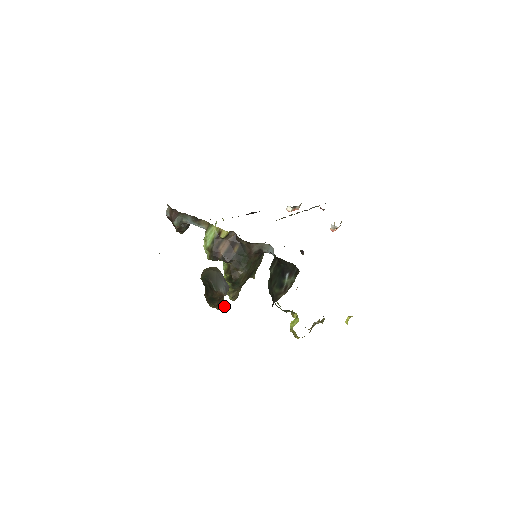
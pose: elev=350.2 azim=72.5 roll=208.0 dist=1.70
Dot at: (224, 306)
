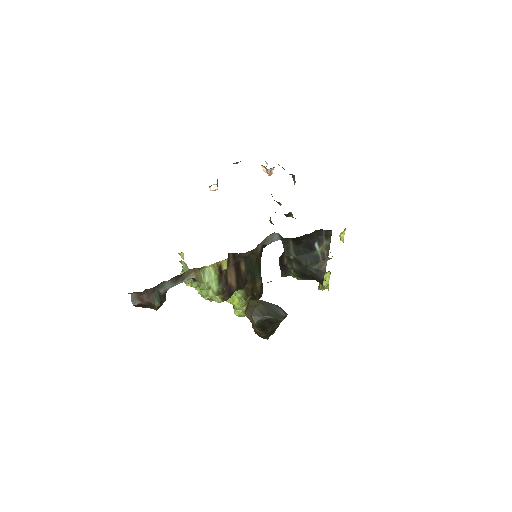
Dot at: occluded
